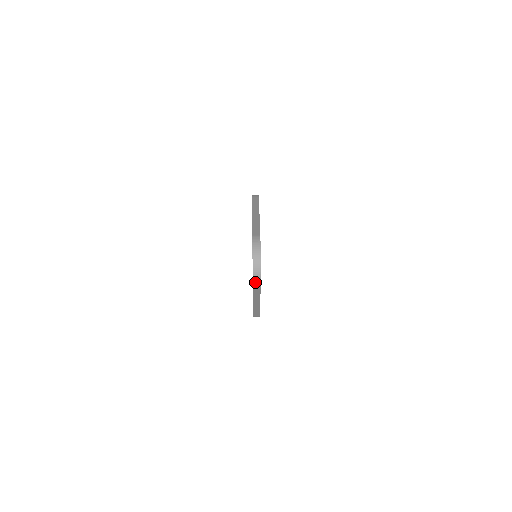
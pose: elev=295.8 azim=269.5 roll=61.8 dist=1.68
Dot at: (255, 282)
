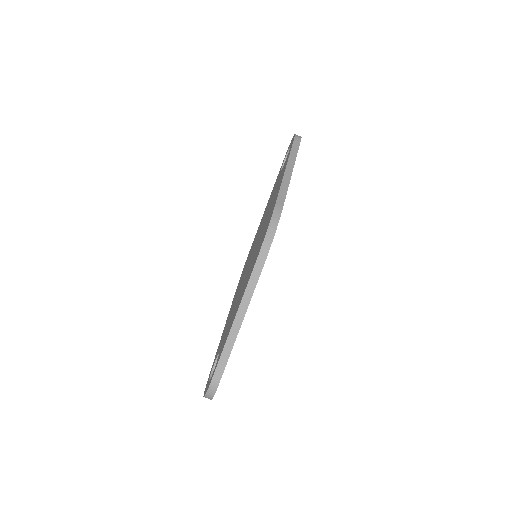
Dot at: occluded
